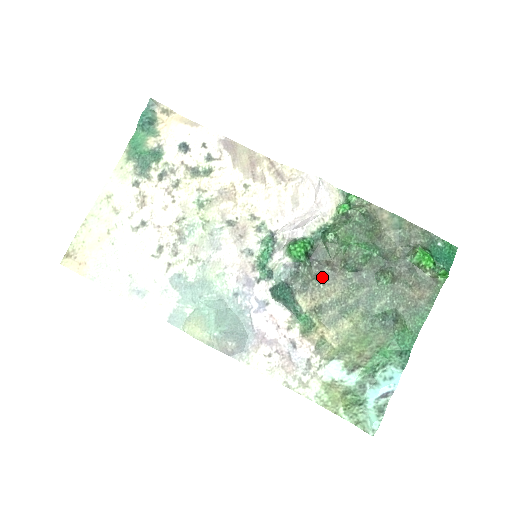
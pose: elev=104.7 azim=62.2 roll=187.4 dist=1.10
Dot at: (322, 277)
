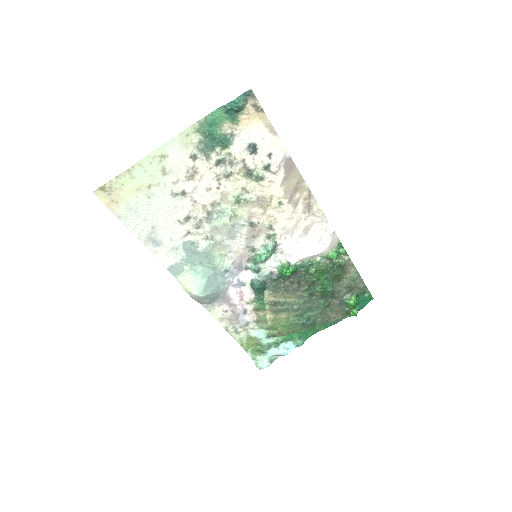
Dot at: (289, 288)
